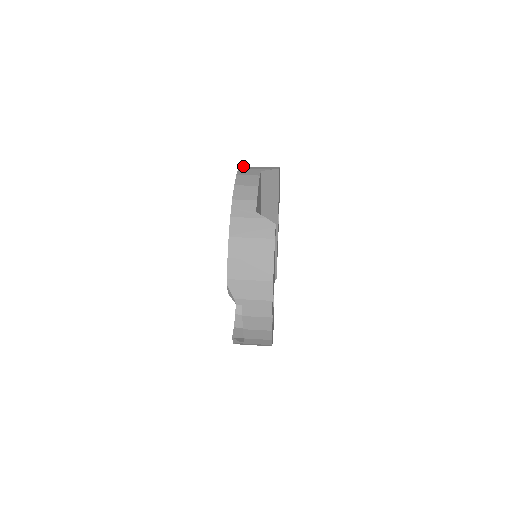
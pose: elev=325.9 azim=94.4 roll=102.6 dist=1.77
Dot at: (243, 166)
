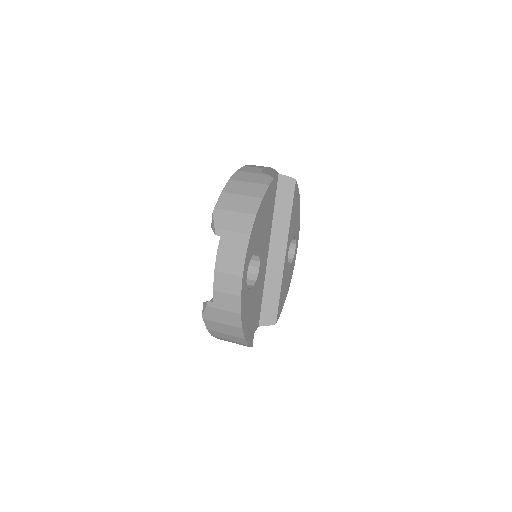
Dot at: occluded
